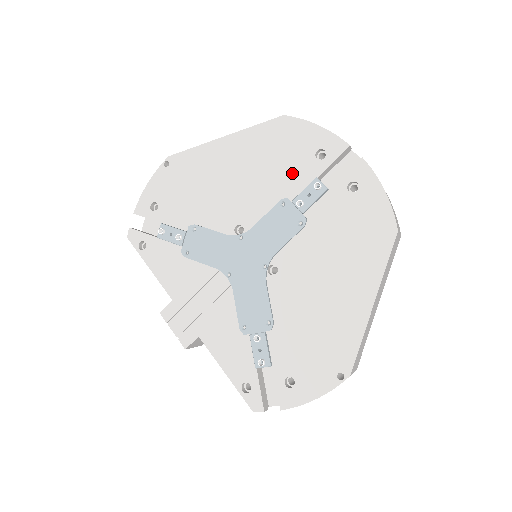
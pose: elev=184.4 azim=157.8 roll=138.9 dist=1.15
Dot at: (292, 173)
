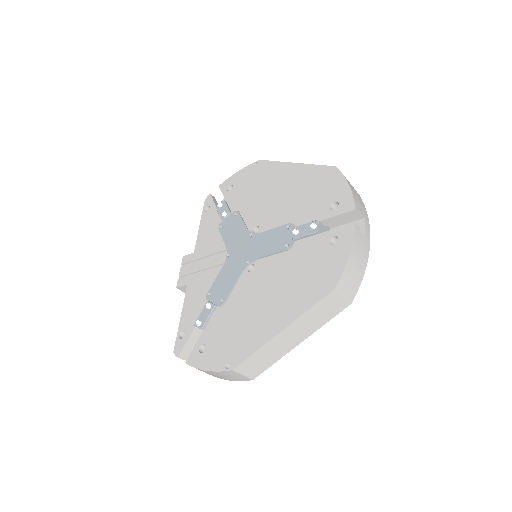
Dot at: (310, 209)
